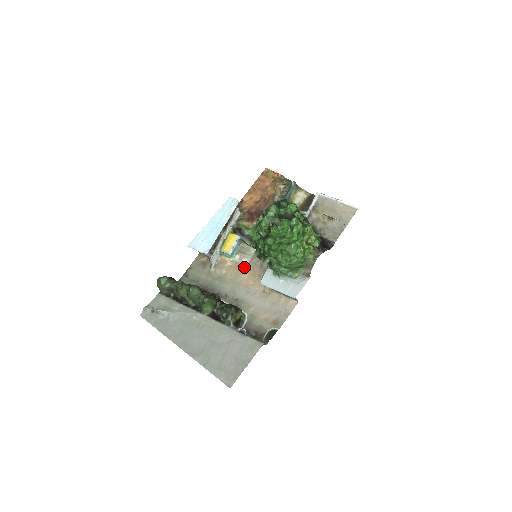
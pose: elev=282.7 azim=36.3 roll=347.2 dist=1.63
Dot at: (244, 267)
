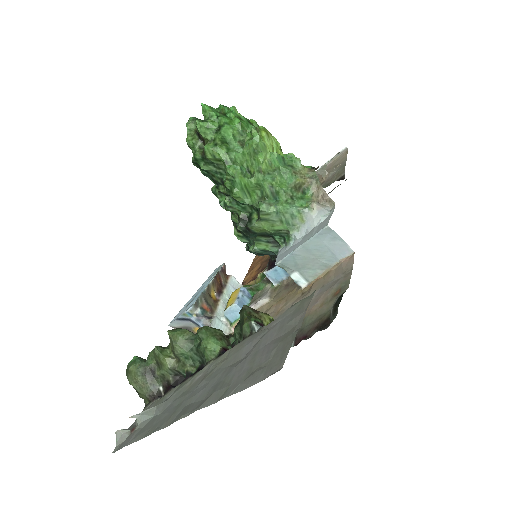
Dot at: (265, 306)
